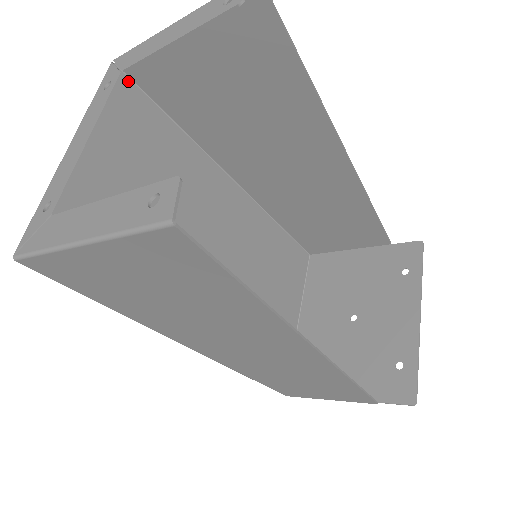
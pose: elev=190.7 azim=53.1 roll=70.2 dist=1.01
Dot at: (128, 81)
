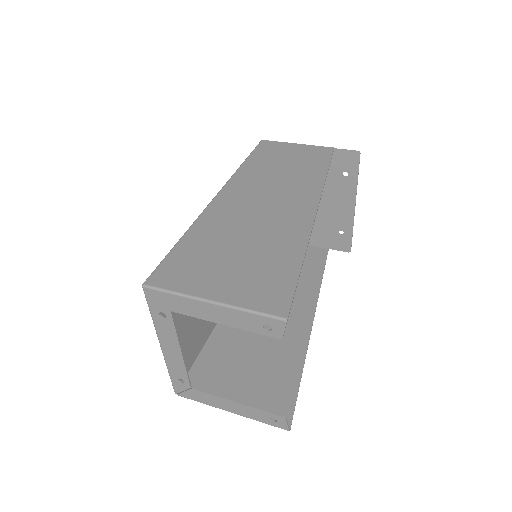
Dot at: occluded
